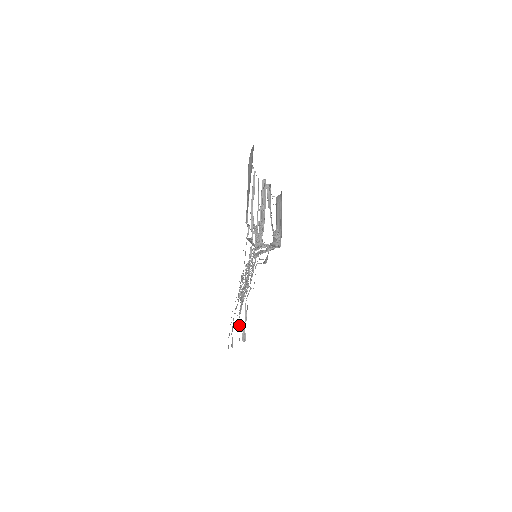
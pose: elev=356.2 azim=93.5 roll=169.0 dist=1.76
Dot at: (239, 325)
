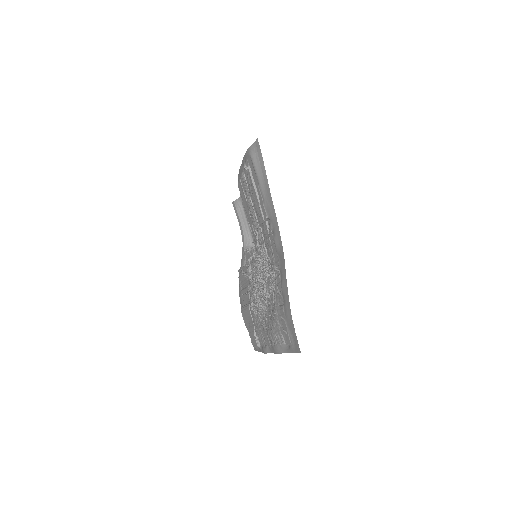
Dot at: (260, 328)
